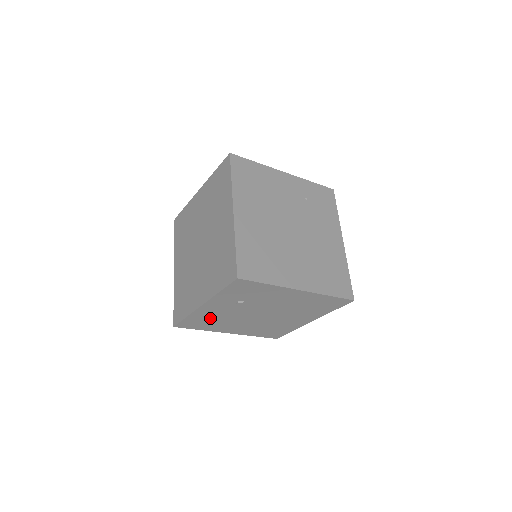
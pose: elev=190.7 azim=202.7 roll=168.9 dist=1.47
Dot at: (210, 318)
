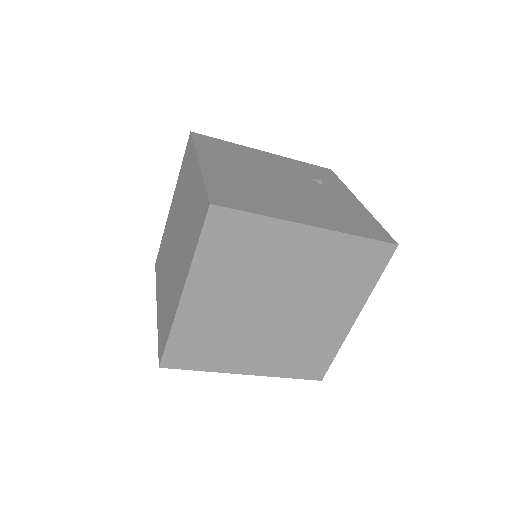
Dot at: occluded
